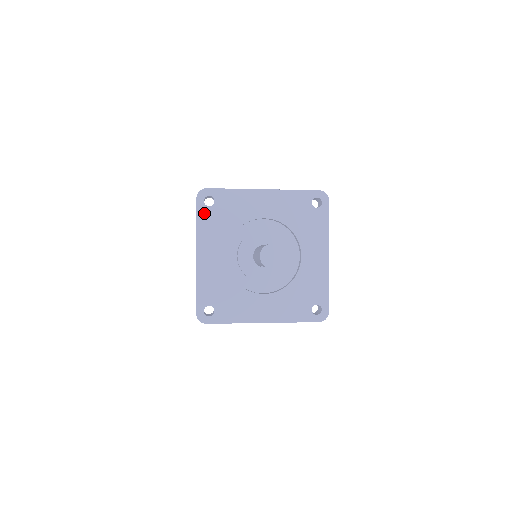
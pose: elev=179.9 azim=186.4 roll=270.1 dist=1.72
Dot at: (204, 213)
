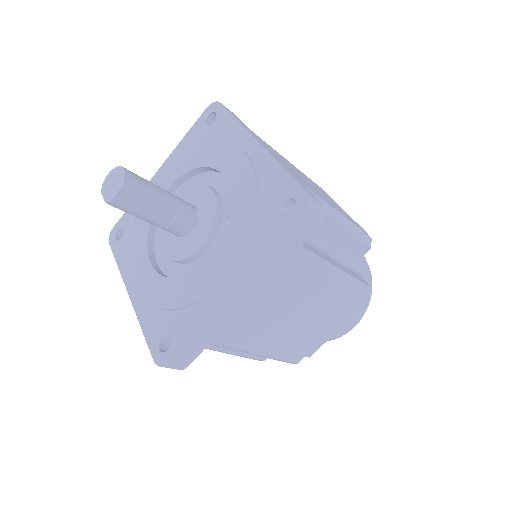
Dot at: (197, 129)
